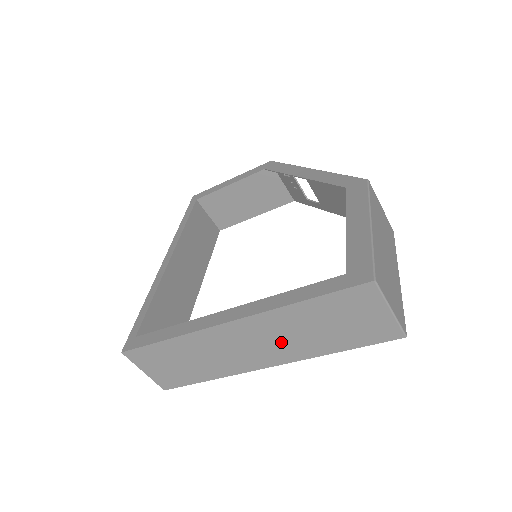
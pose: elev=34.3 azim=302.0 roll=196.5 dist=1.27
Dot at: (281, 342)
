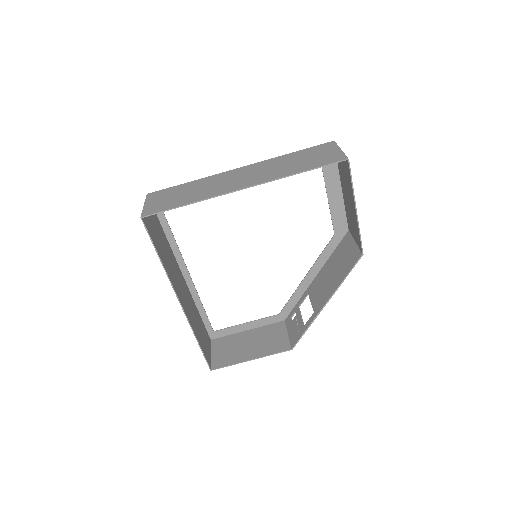
Dot at: (264, 173)
